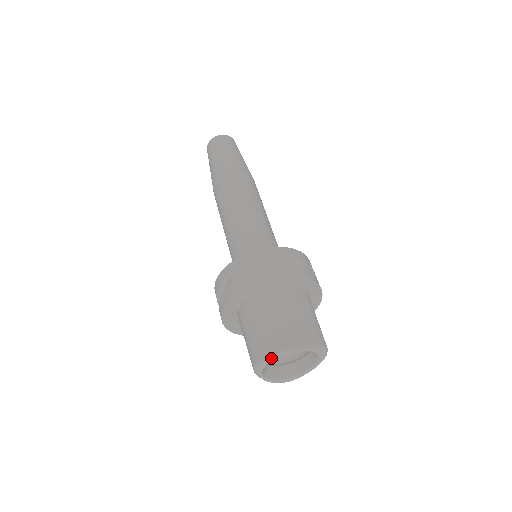
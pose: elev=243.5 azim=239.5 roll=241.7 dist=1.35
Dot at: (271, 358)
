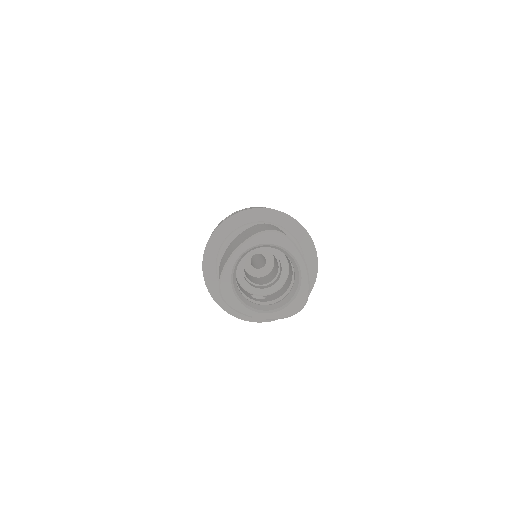
Dot at: (225, 279)
